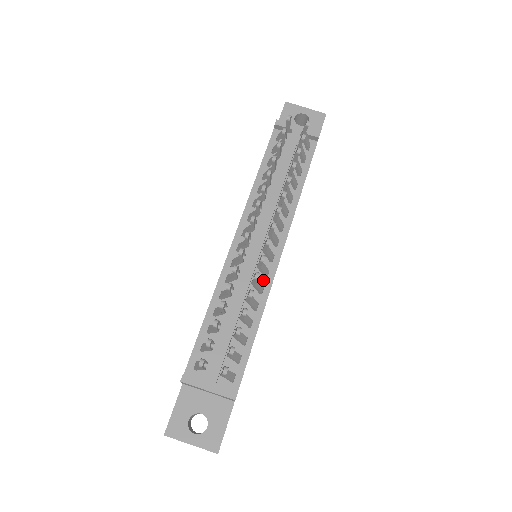
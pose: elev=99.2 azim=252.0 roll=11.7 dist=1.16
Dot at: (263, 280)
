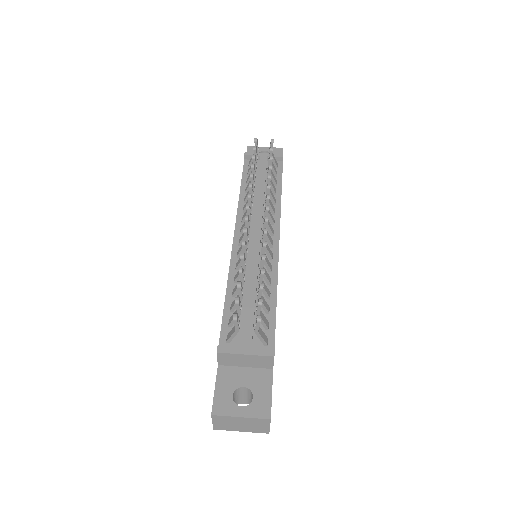
Dot at: occluded
